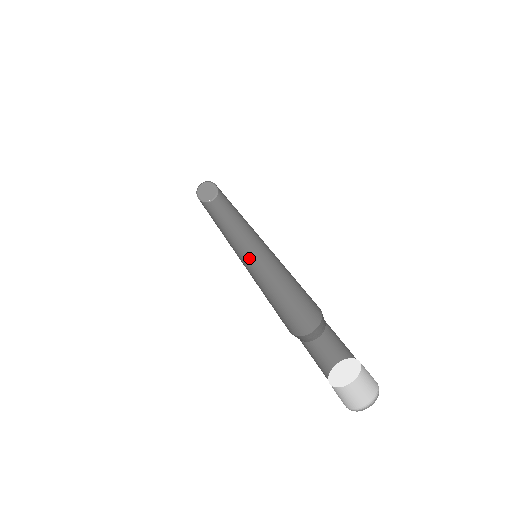
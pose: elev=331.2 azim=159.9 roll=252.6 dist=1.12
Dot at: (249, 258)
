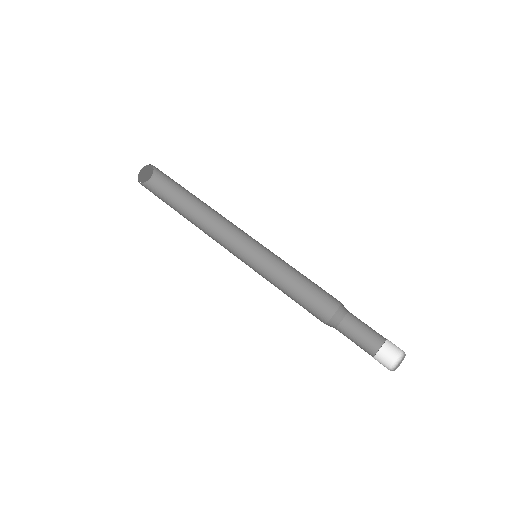
Dot at: (246, 246)
